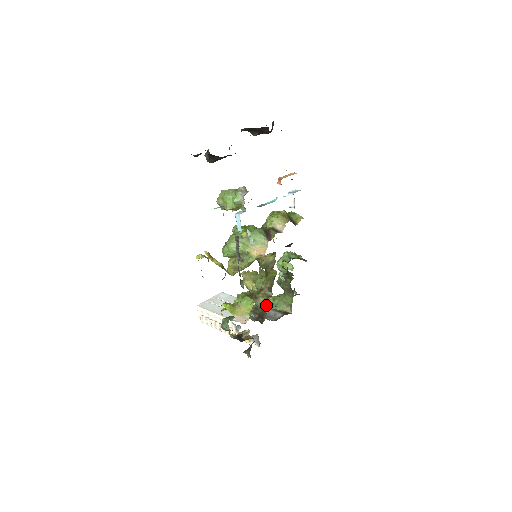
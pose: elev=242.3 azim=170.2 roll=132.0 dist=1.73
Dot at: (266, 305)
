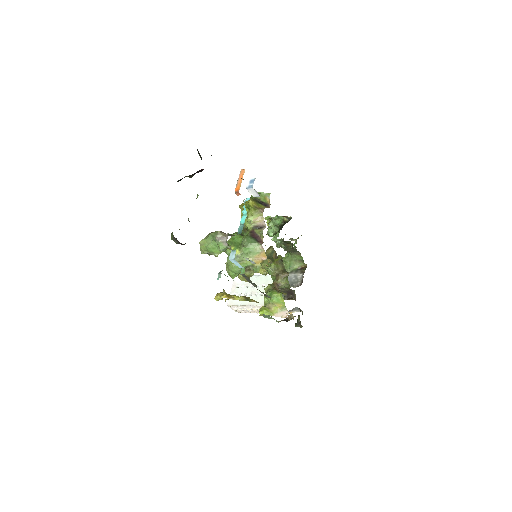
Dot at: occluded
